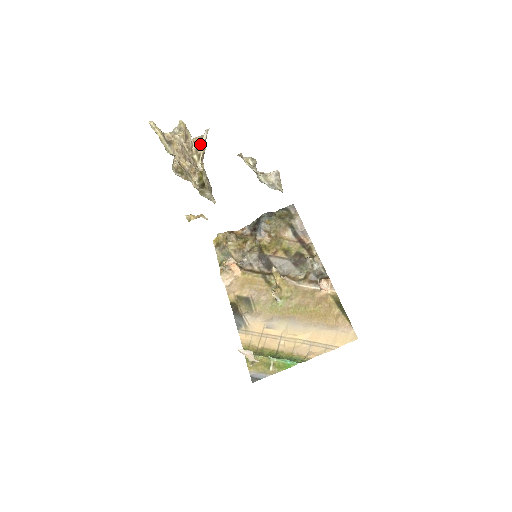
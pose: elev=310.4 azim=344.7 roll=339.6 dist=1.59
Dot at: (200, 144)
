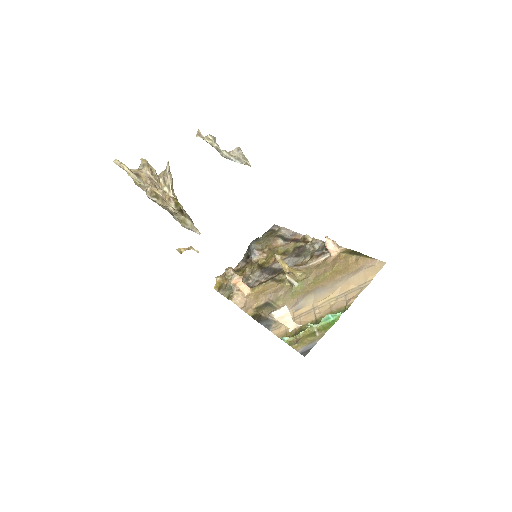
Dot at: (166, 175)
